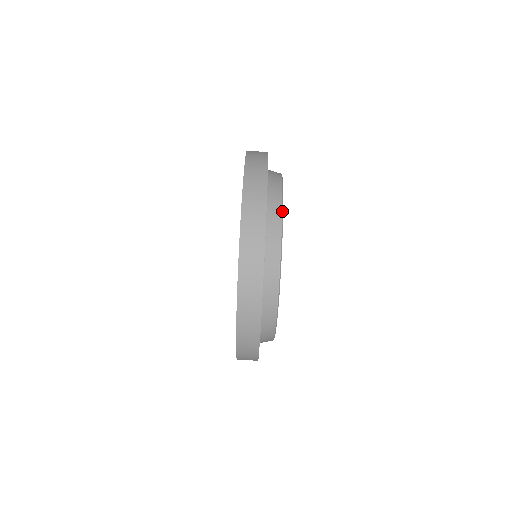
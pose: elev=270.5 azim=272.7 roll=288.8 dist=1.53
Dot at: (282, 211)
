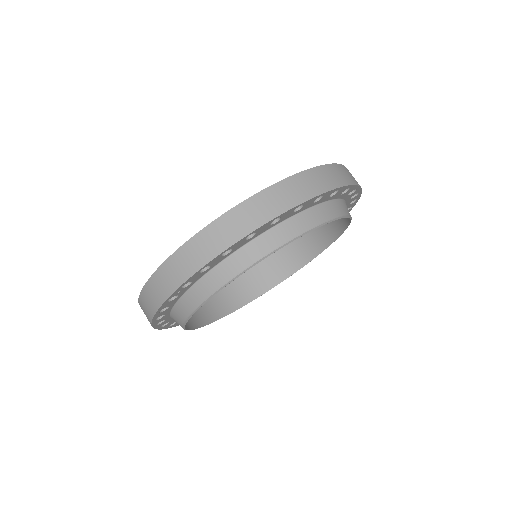
Dot at: (221, 288)
